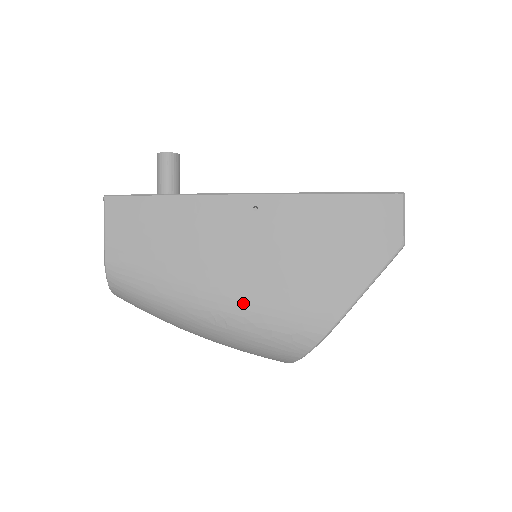
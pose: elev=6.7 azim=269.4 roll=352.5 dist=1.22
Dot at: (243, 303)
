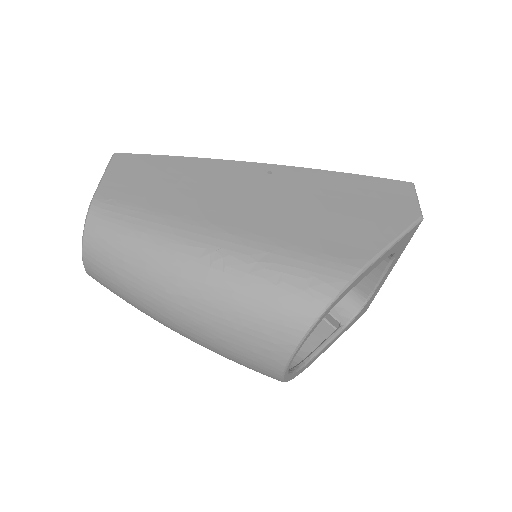
Dot at: (249, 241)
